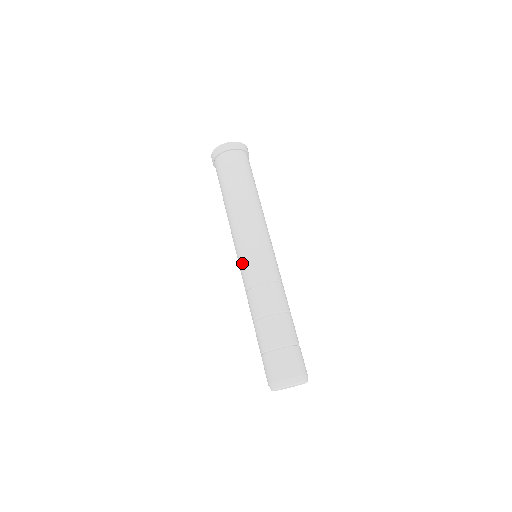
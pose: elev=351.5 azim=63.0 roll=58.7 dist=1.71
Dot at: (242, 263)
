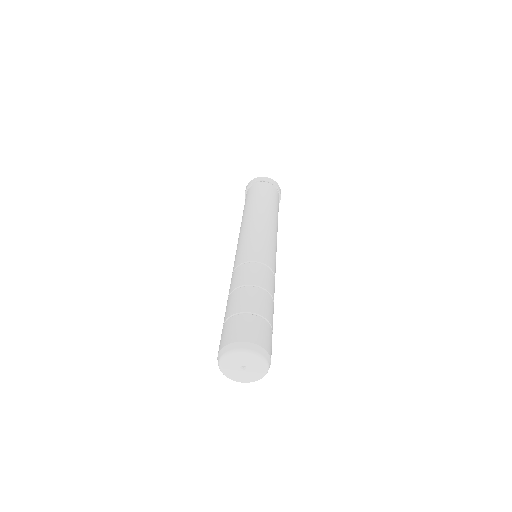
Dot at: occluded
